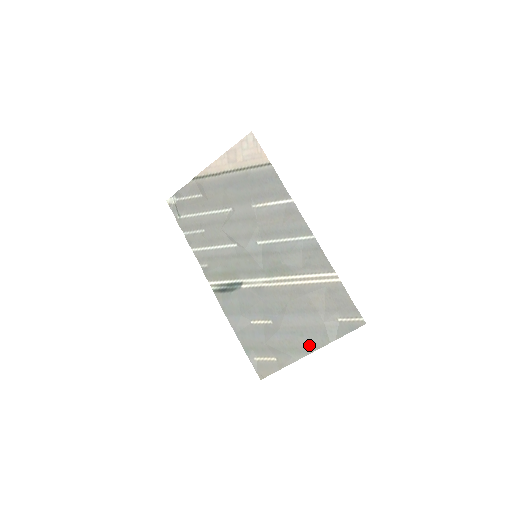
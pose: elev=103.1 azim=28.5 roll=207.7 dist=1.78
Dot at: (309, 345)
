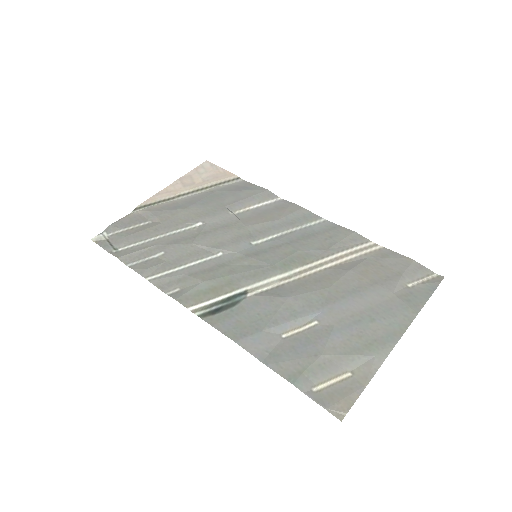
Dot at: (391, 329)
